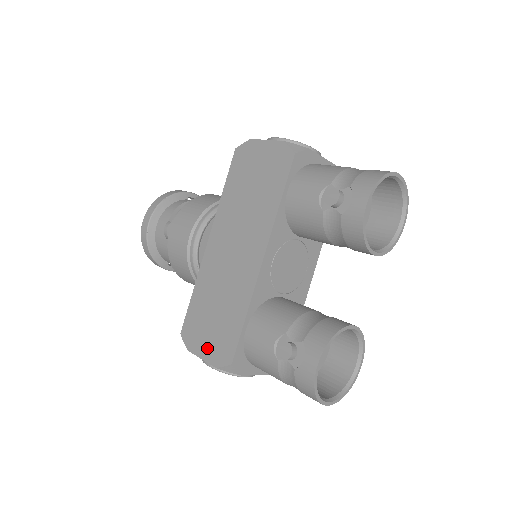
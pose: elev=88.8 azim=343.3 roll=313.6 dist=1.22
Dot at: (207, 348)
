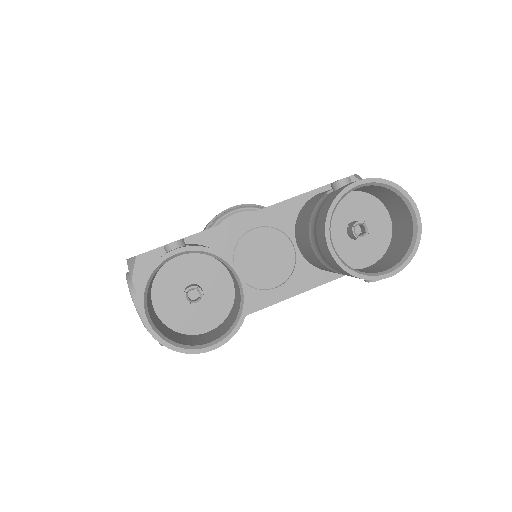
Dot at: occluded
